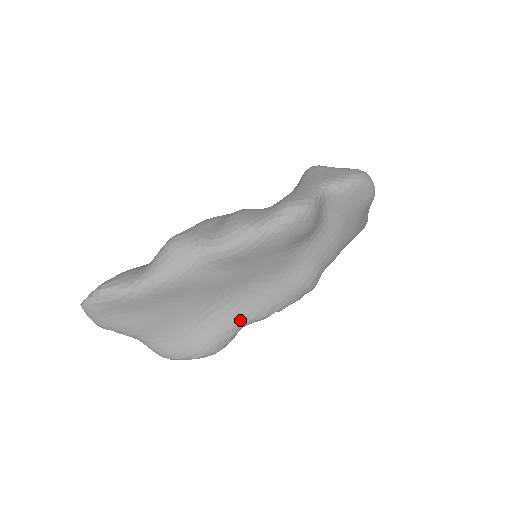
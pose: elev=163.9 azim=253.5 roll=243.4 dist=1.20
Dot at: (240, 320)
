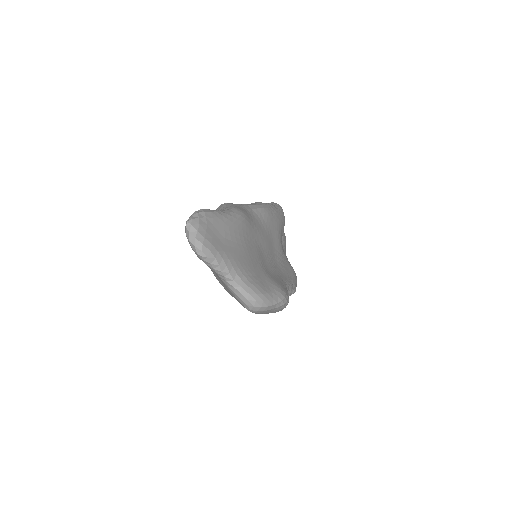
Dot at: (284, 281)
